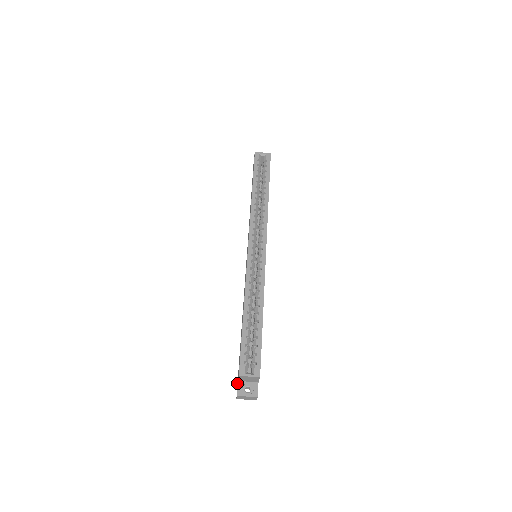
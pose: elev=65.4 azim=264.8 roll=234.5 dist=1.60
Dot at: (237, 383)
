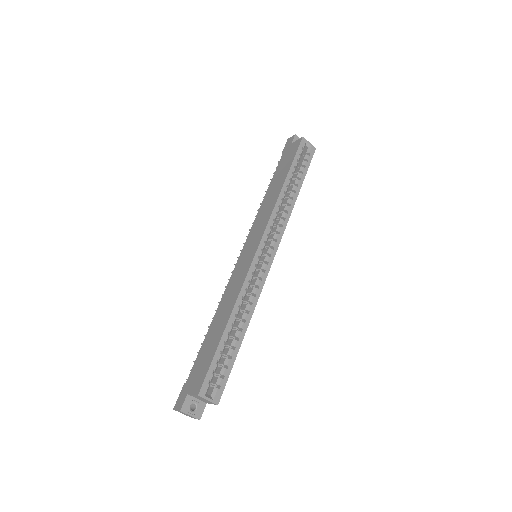
Dot at: (181, 392)
